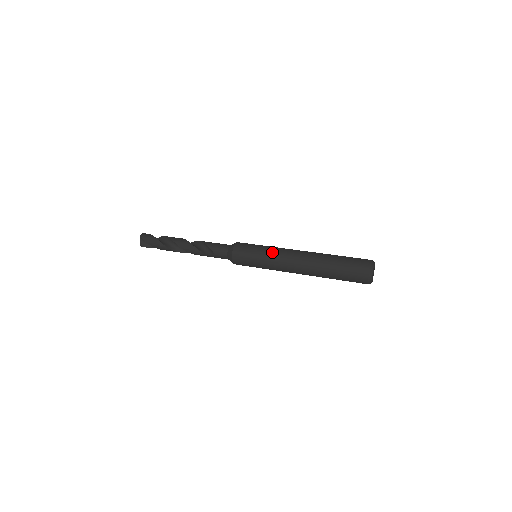
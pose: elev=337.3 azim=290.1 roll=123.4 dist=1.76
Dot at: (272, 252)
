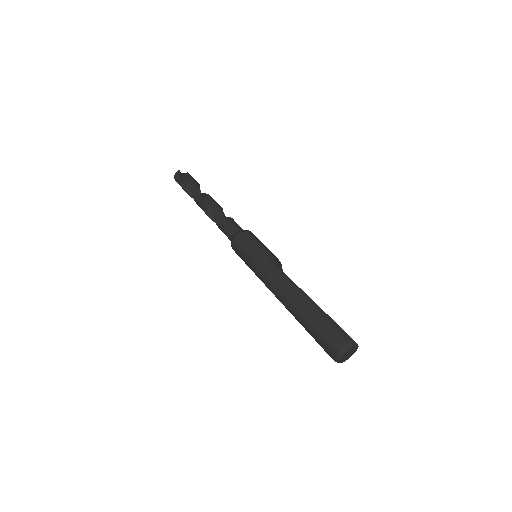
Dot at: (258, 276)
